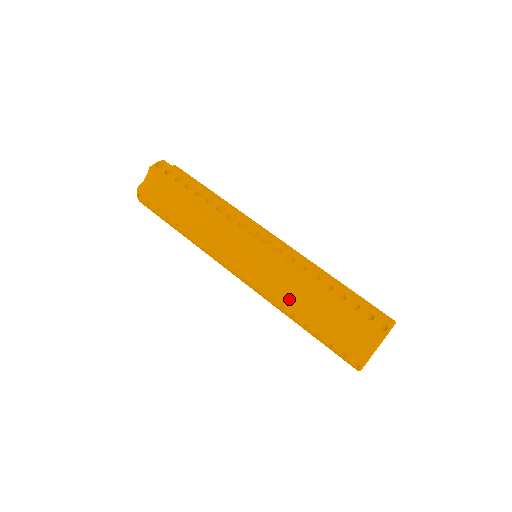
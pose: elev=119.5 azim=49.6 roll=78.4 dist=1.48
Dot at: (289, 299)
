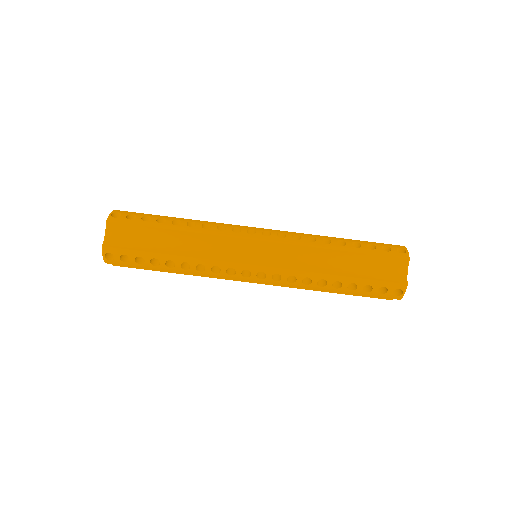
Dot at: (317, 270)
